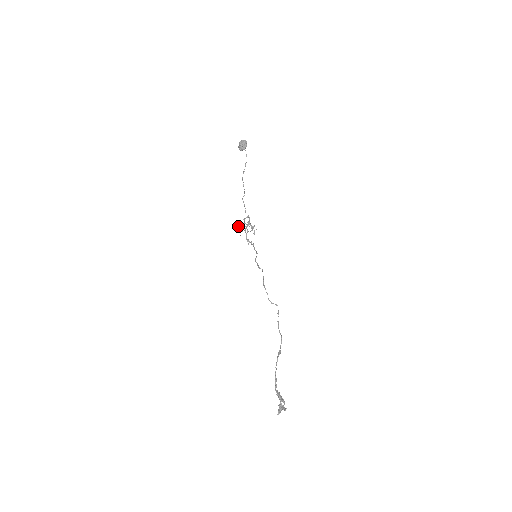
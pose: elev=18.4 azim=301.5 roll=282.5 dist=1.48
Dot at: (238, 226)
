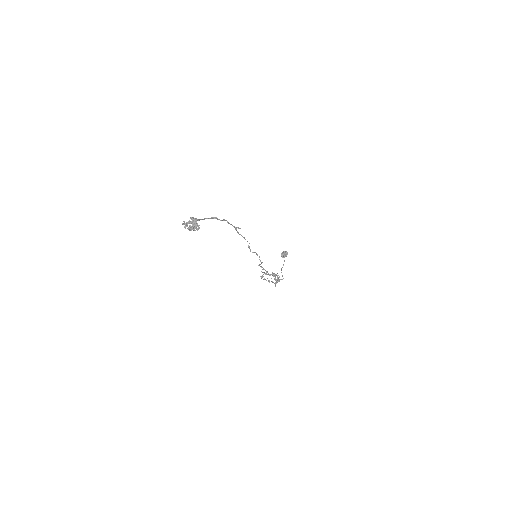
Dot at: (262, 277)
